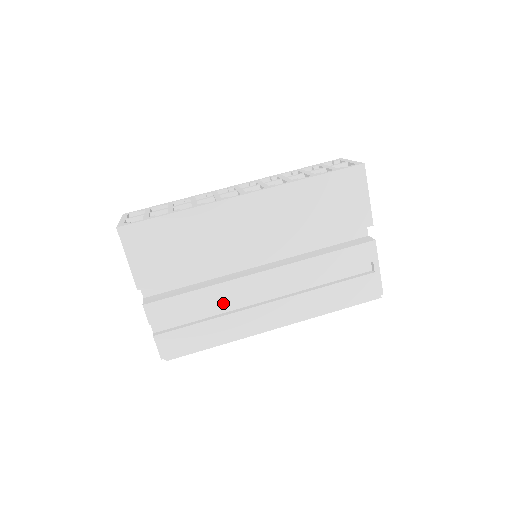
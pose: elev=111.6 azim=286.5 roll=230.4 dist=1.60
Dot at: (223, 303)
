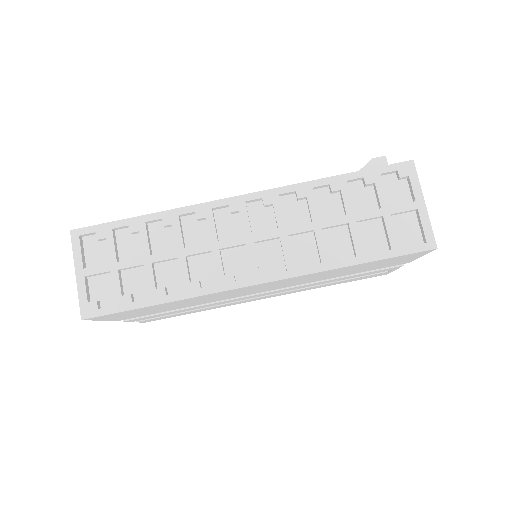
Dot at: (213, 305)
